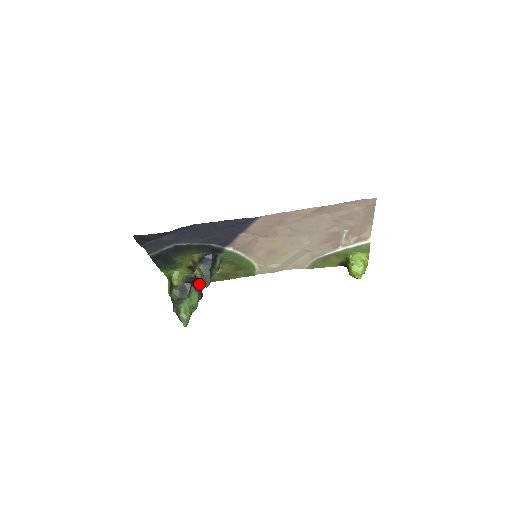
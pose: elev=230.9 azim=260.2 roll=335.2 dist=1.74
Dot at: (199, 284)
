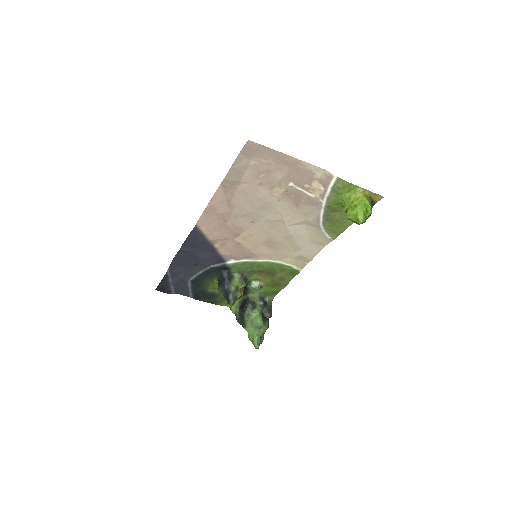
Dot at: (255, 303)
